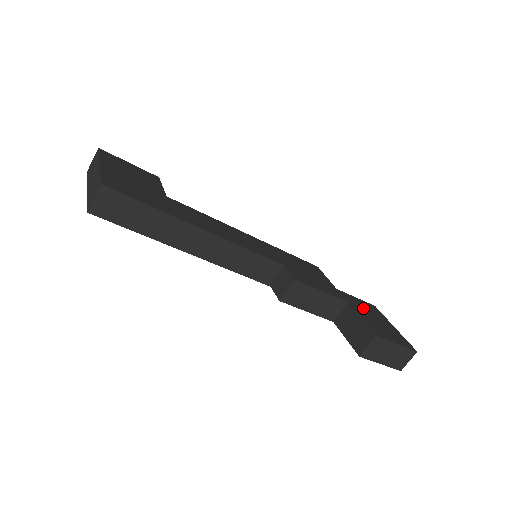
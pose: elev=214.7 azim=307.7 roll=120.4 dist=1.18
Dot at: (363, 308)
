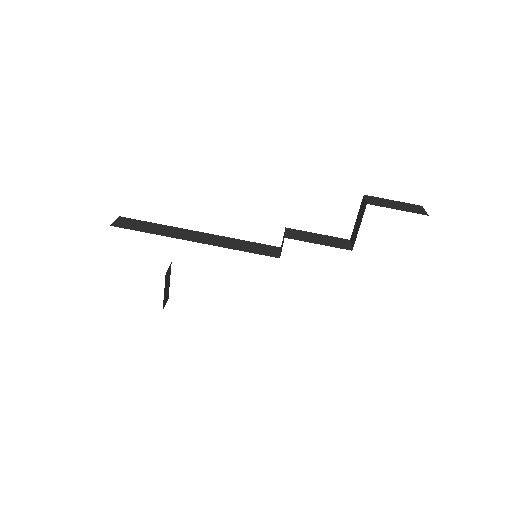
Dot at: occluded
